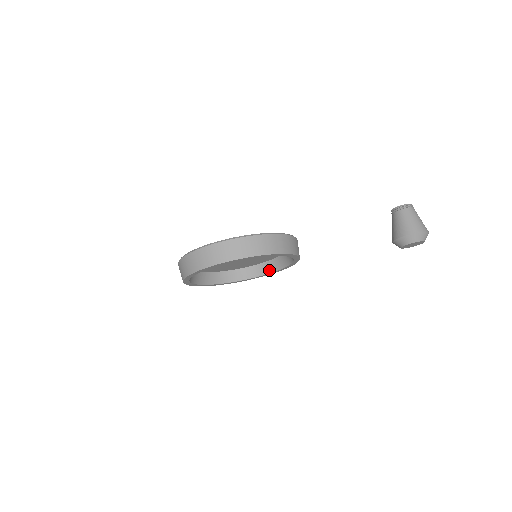
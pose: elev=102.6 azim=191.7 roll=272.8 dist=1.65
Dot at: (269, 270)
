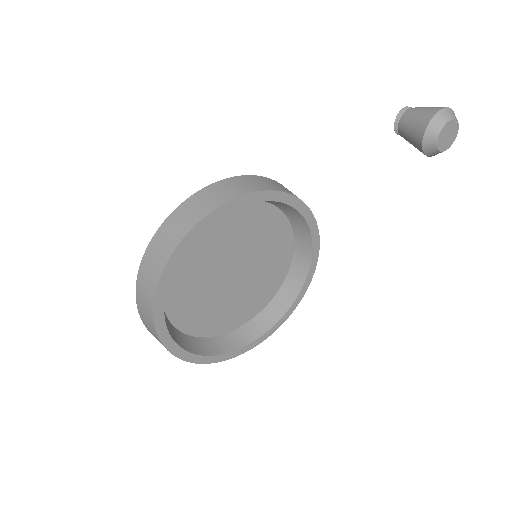
Dot at: (284, 306)
